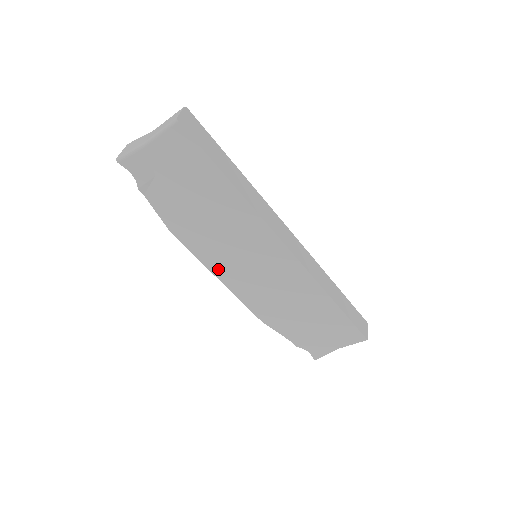
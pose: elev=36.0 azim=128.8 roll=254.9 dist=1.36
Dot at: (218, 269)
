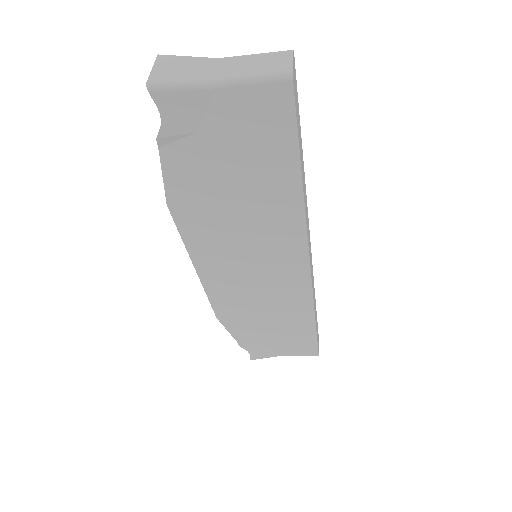
Dot at: (203, 260)
